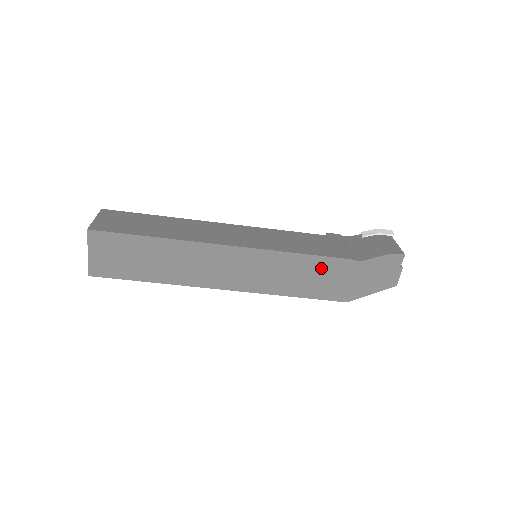
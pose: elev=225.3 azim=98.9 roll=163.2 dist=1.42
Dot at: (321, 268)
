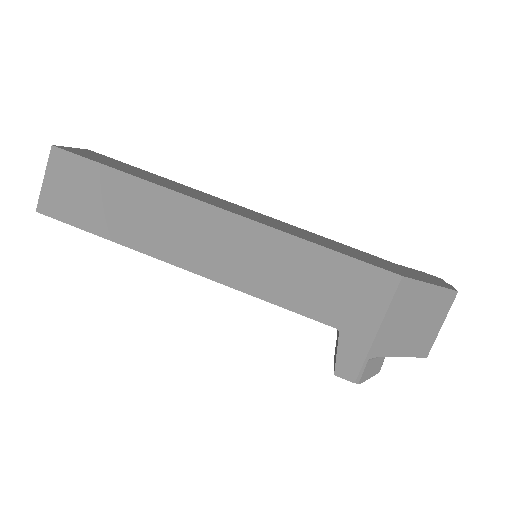
Dot at: (348, 249)
